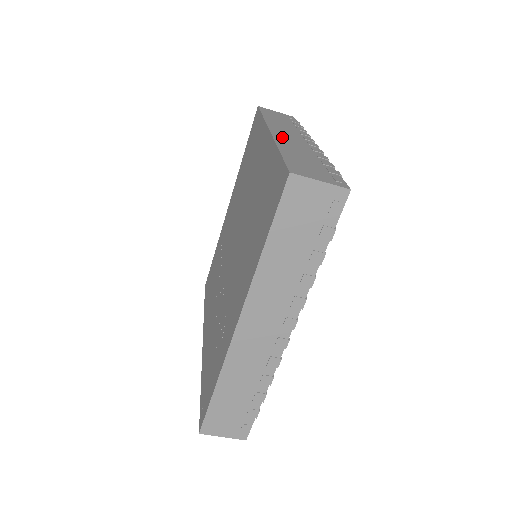
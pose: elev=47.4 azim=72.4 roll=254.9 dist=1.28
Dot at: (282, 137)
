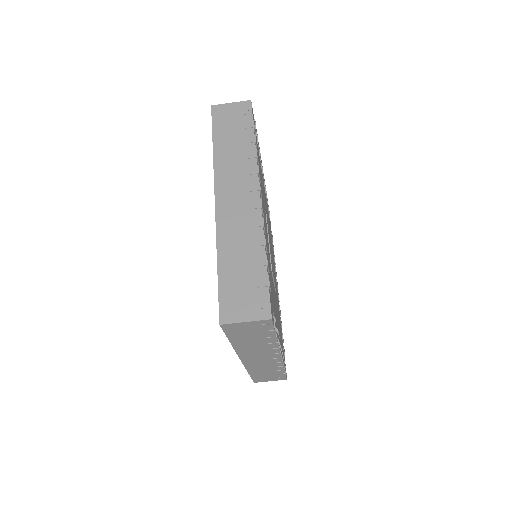
Dot at: (225, 214)
